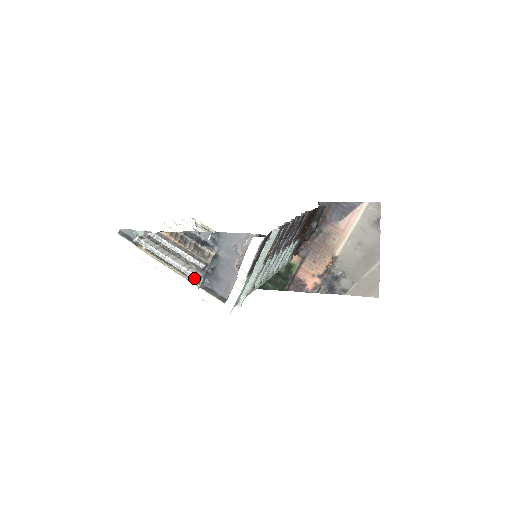
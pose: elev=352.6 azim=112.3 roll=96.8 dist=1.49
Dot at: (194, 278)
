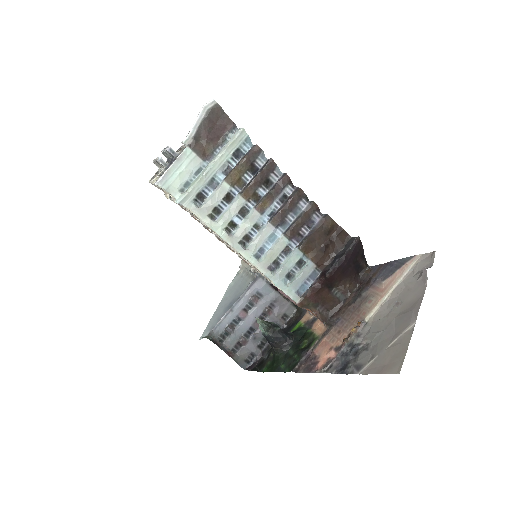
Dot at: (157, 158)
